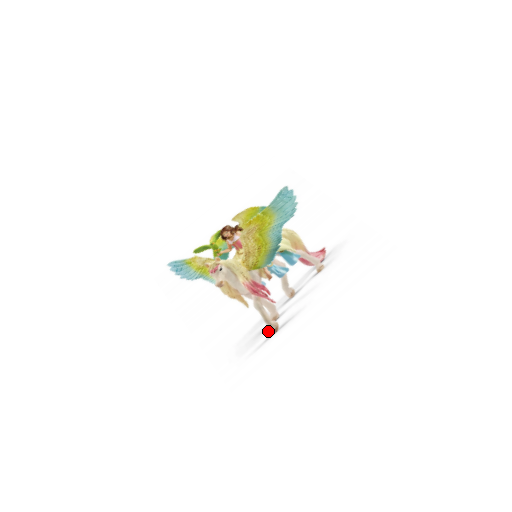
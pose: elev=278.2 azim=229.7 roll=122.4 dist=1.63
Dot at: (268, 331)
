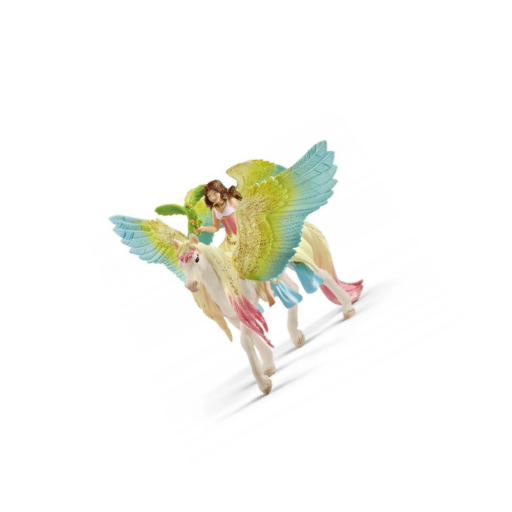
Dot at: (256, 389)
